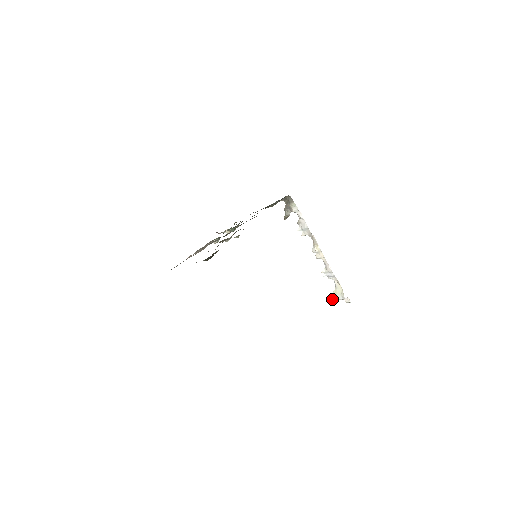
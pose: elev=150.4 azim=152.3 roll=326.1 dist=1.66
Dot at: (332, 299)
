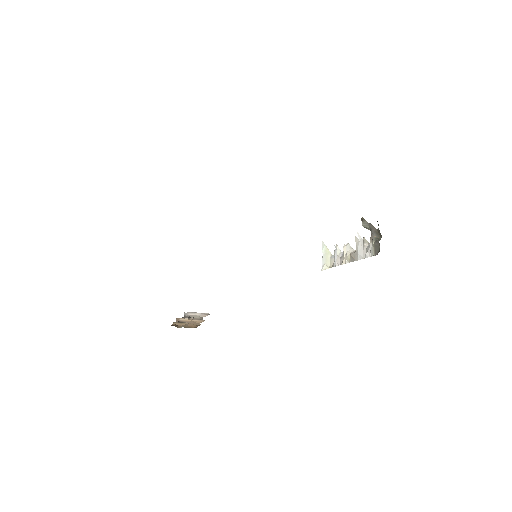
Dot at: (322, 246)
